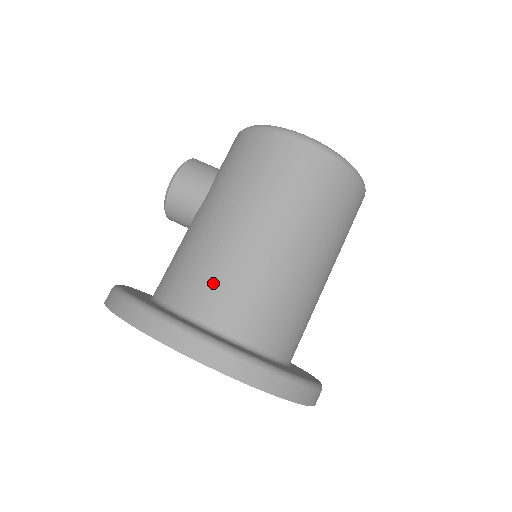
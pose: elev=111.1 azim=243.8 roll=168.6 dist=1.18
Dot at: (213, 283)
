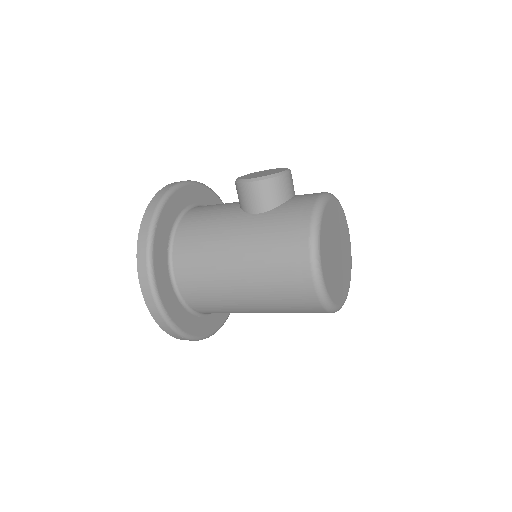
Dot at: (196, 270)
